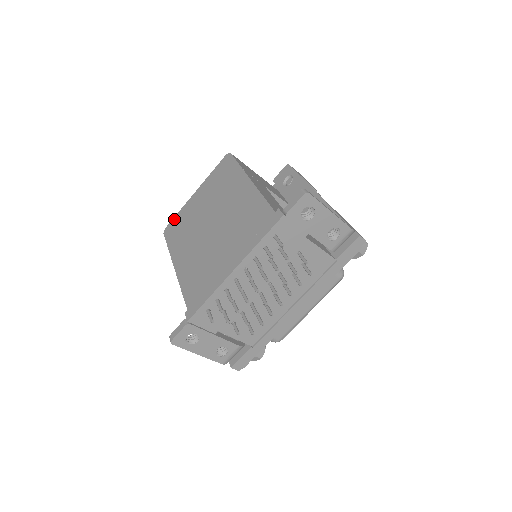
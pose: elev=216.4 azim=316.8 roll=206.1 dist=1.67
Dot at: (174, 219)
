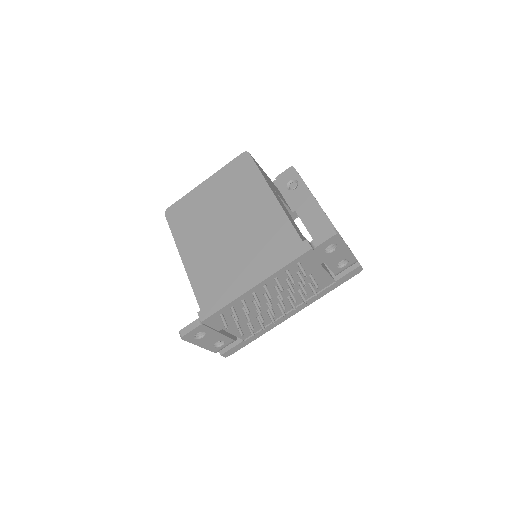
Dot at: (178, 203)
